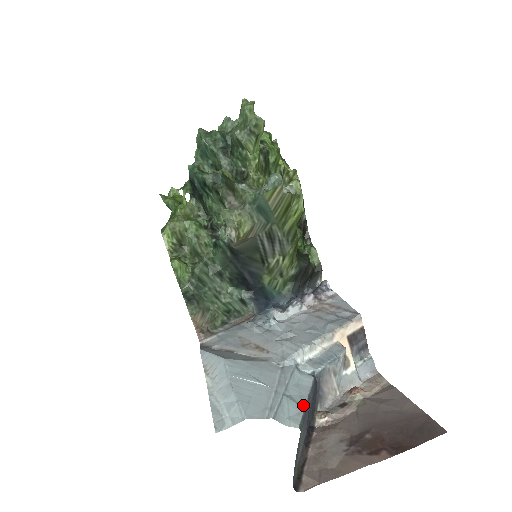
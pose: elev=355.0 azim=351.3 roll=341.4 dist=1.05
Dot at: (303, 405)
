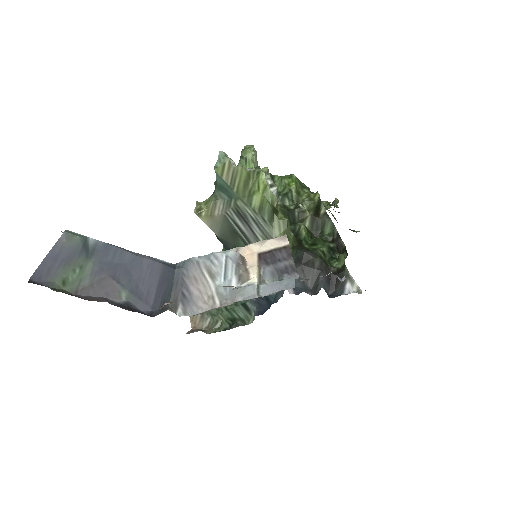
Dot at: (107, 244)
